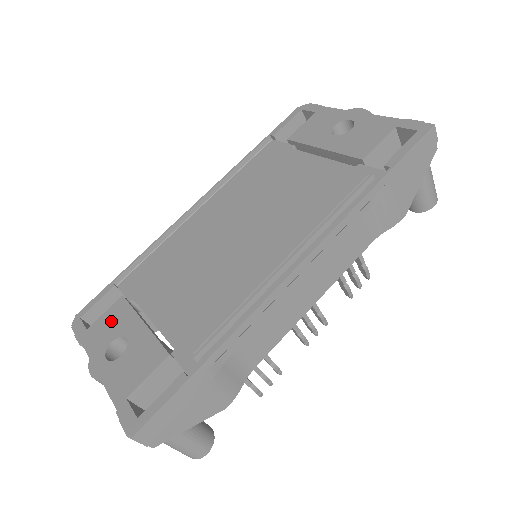
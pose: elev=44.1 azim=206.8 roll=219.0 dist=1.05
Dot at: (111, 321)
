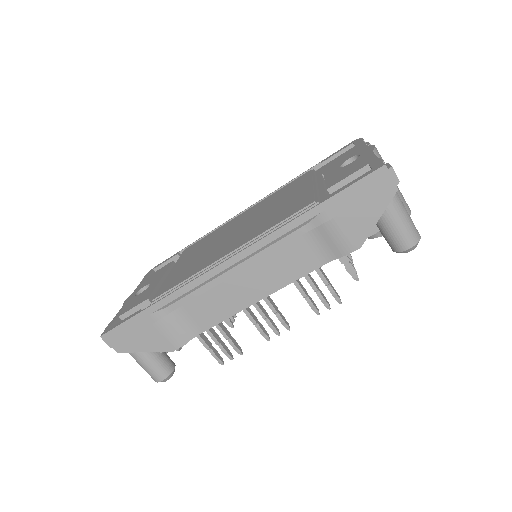
Dot at: (156, 274)
